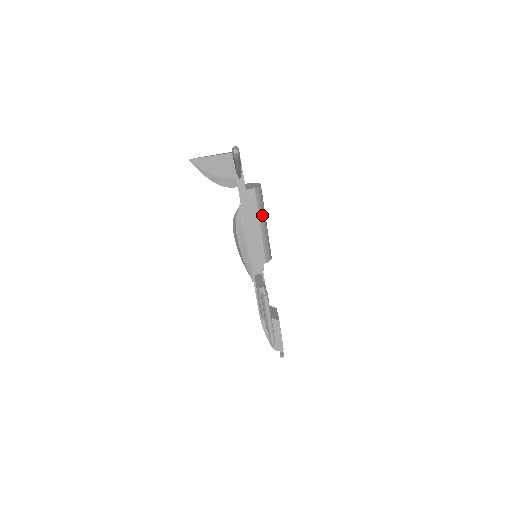
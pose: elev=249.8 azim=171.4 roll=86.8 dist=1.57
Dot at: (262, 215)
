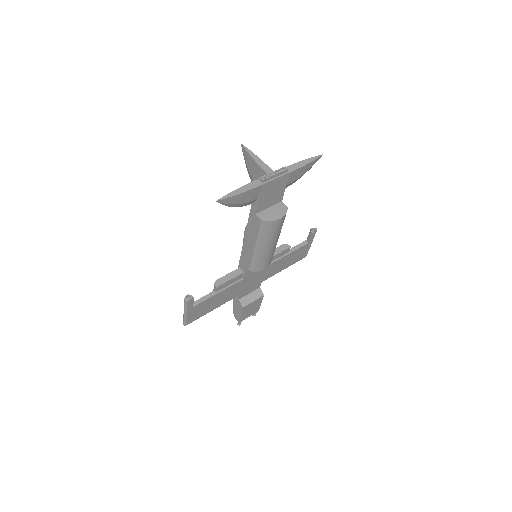
Dot at: (262, 241)
